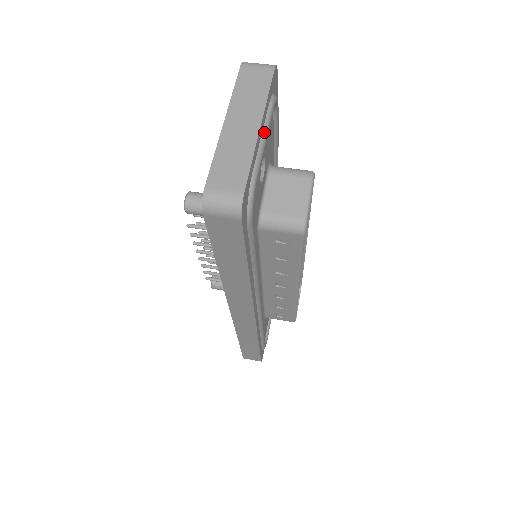
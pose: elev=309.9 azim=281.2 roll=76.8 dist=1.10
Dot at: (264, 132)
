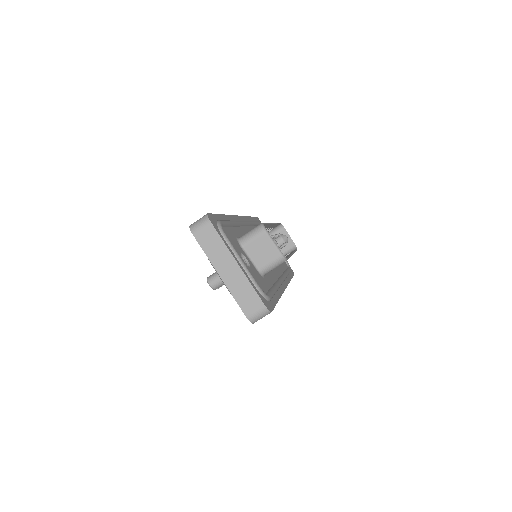
Dot at: (238, 258)
